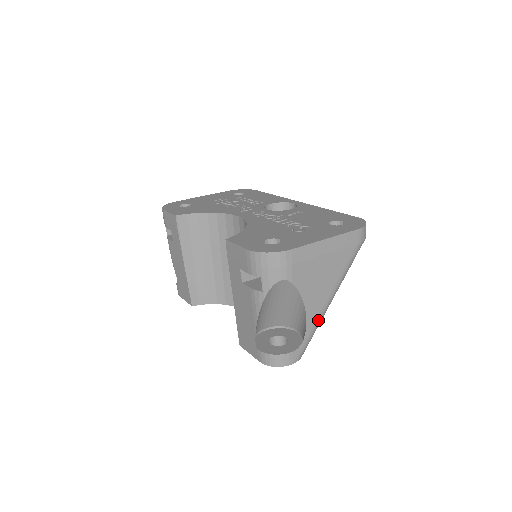
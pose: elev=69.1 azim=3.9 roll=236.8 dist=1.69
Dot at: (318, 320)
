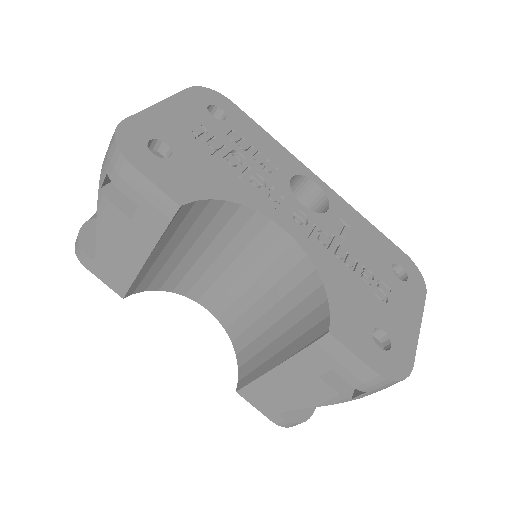
Dot at: occluded
